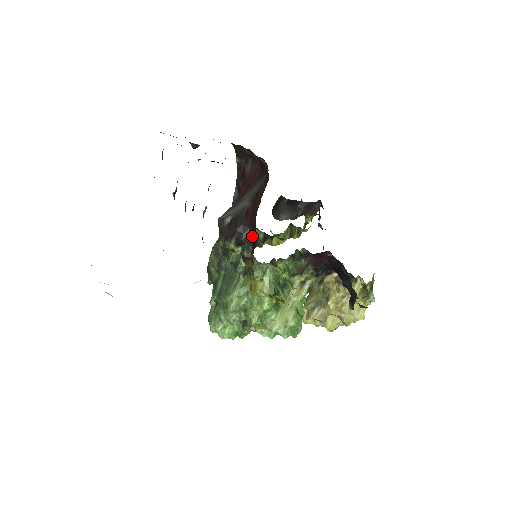
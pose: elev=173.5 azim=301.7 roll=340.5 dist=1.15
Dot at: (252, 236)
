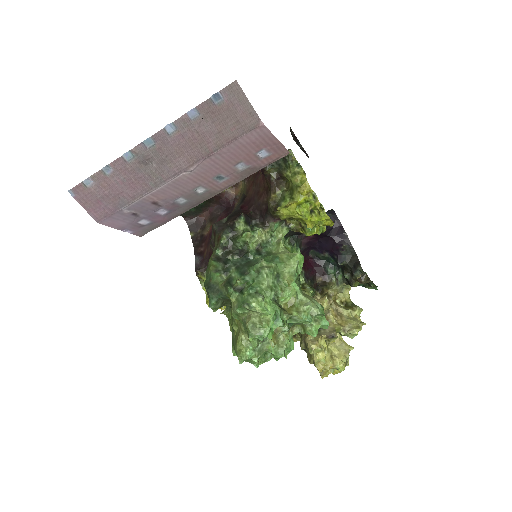
Dot at: (256, 214)
